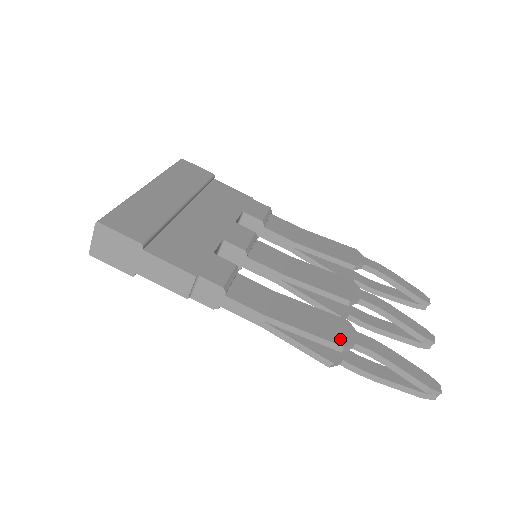
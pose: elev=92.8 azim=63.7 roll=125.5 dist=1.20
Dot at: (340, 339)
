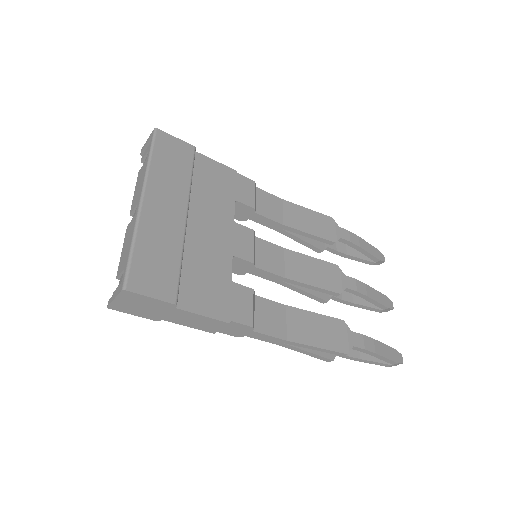
Dot at: (343, 346)
